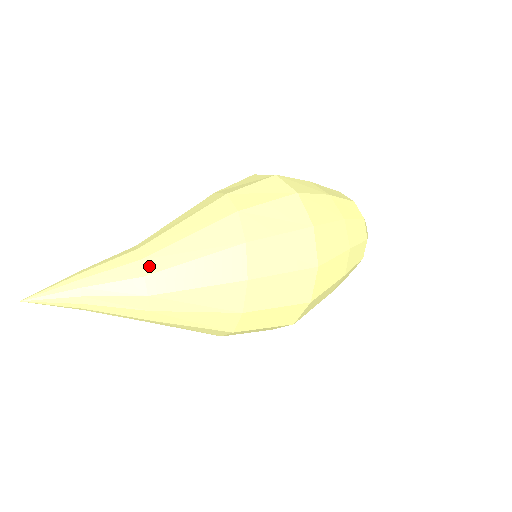
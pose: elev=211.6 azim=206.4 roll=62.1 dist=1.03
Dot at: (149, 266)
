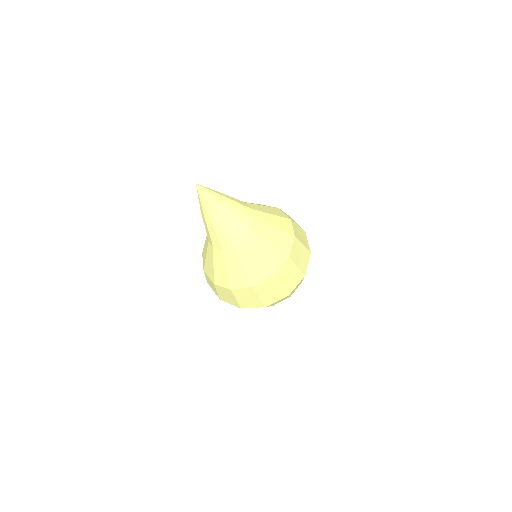
Dot at: (255, 215)
